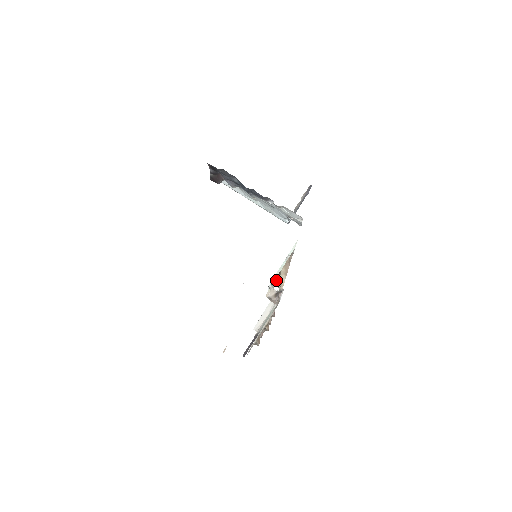
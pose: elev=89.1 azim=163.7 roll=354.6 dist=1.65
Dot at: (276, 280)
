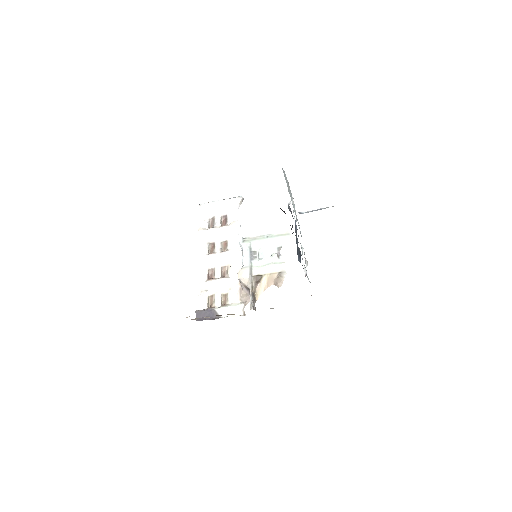
Dot at: (255, 280)
